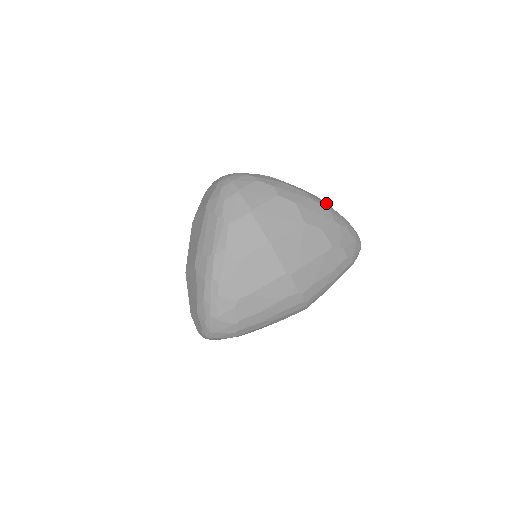
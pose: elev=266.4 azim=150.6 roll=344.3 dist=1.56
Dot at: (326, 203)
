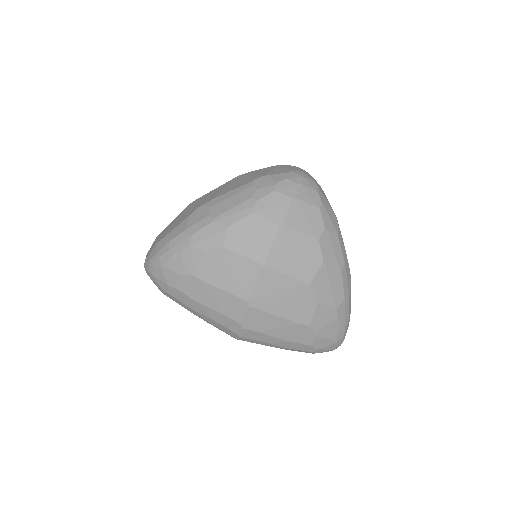
Dot at: occluded
